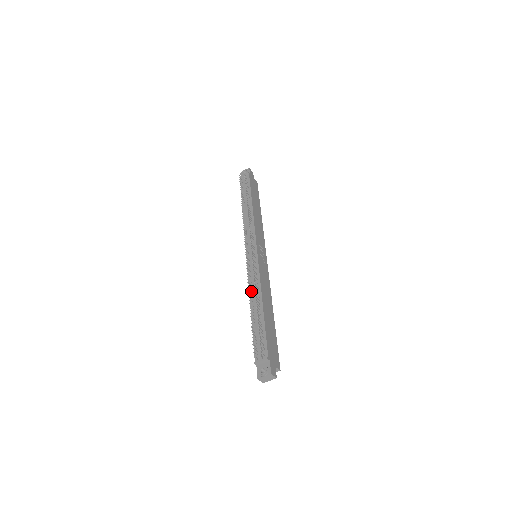
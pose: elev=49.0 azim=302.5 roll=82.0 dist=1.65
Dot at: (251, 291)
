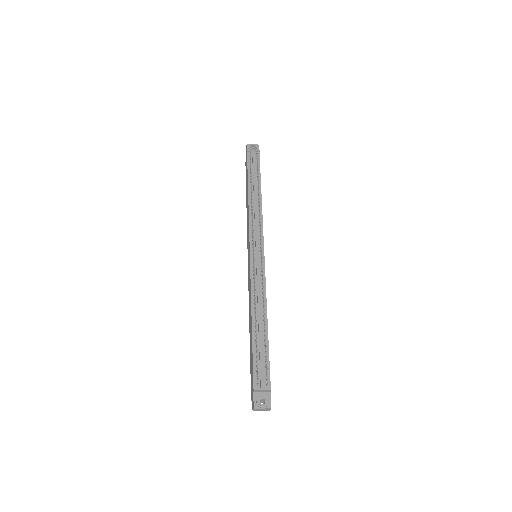
Dot at: (254, 300)
